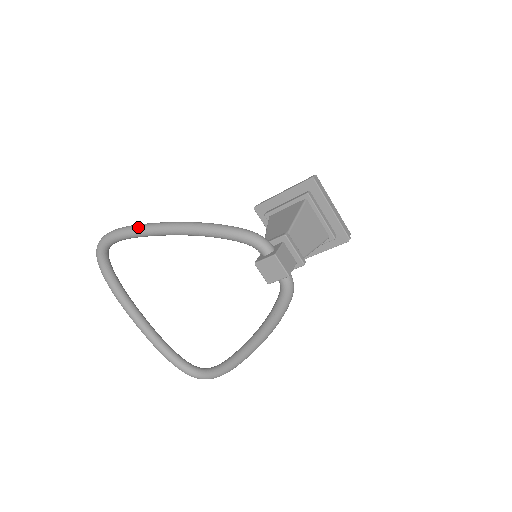
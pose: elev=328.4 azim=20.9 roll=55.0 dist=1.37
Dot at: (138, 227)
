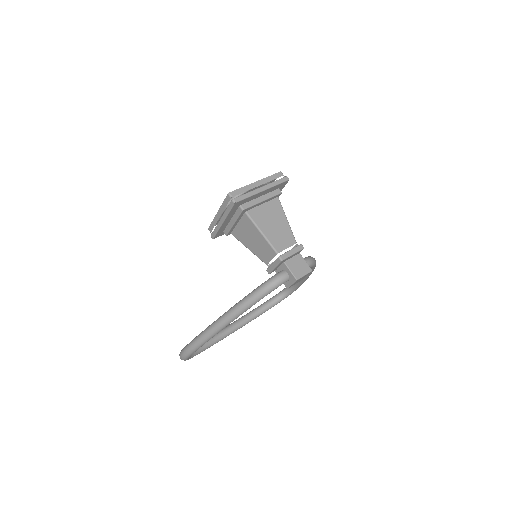
Dot at: (199, 345)
